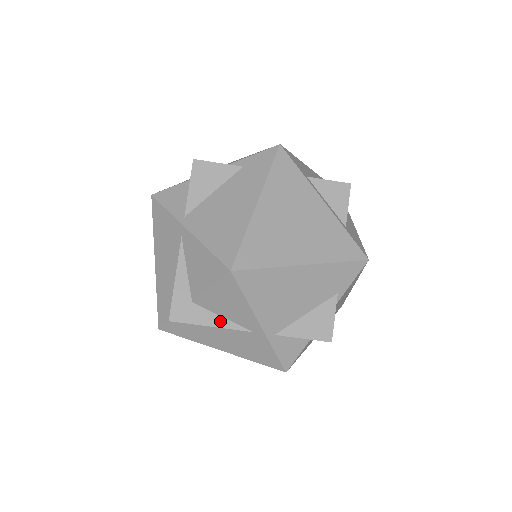
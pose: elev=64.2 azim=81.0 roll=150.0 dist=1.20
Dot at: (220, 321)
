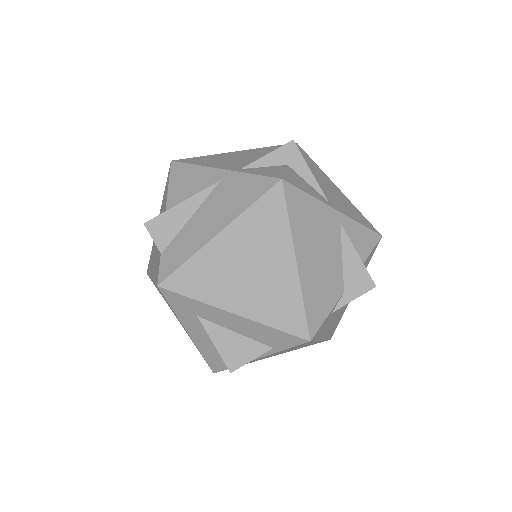
Dot at: (190, 199)
